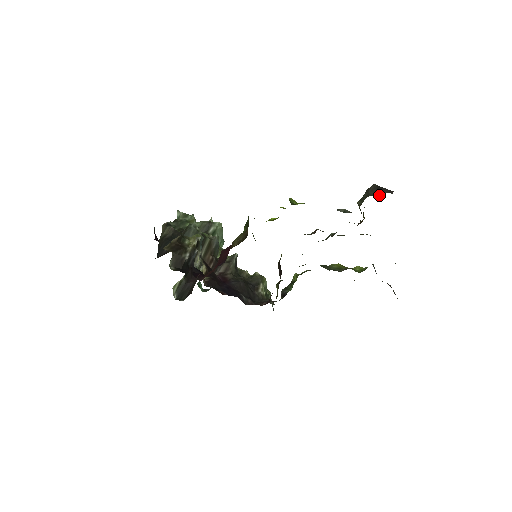
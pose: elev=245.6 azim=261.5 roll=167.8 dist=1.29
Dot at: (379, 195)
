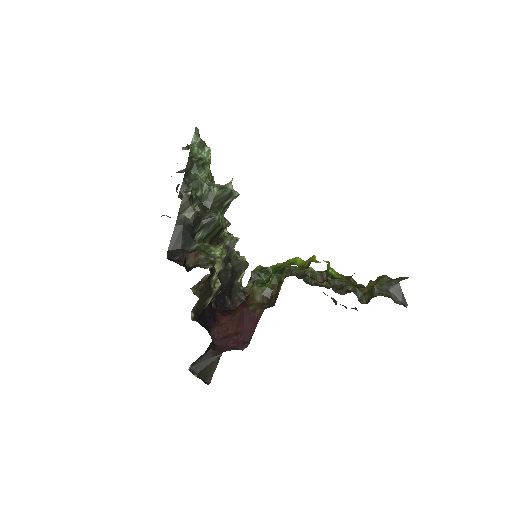
Dot at: (396, 300)
